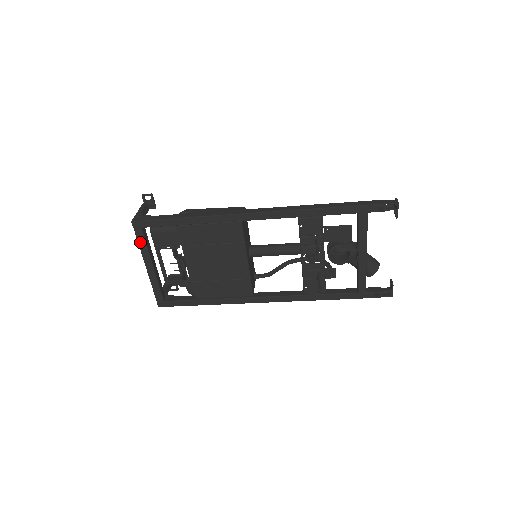
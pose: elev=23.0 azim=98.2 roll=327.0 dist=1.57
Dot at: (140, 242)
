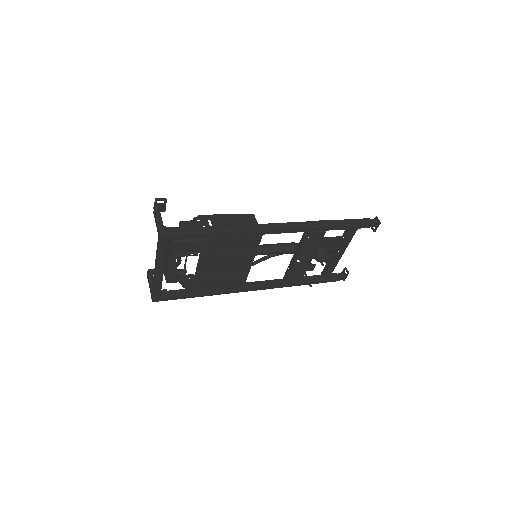
Dot at: (161, 252)
